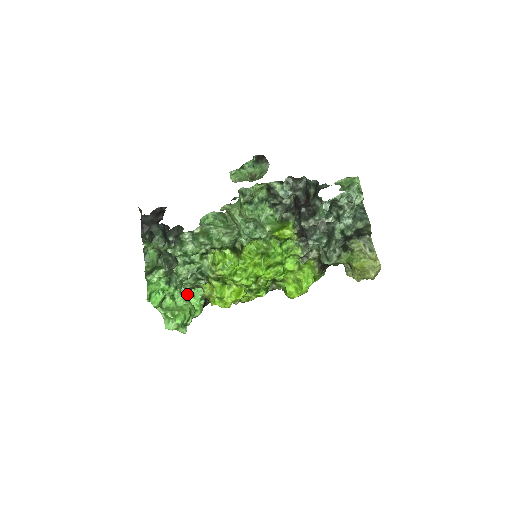
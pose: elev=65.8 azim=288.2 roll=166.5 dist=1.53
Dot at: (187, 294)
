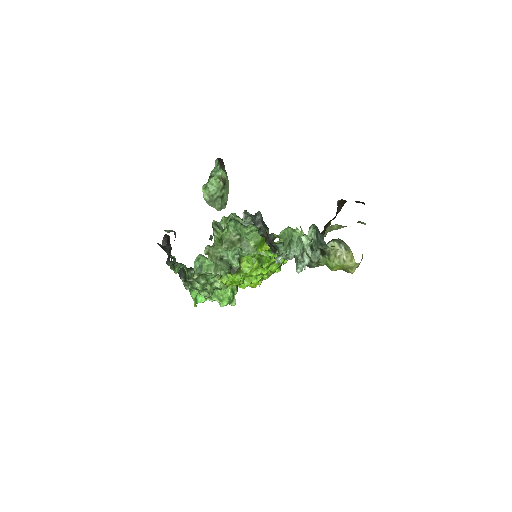
Dot at: occluded
